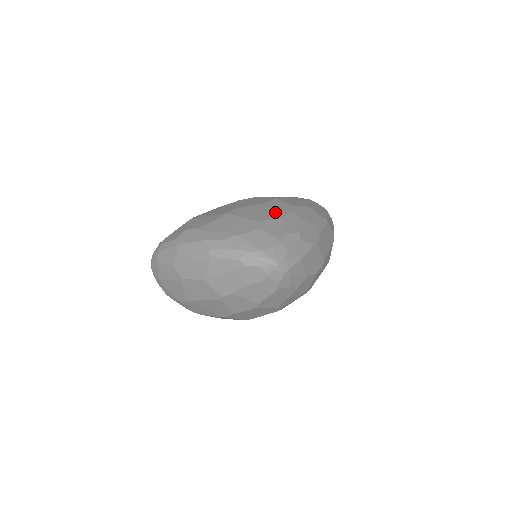
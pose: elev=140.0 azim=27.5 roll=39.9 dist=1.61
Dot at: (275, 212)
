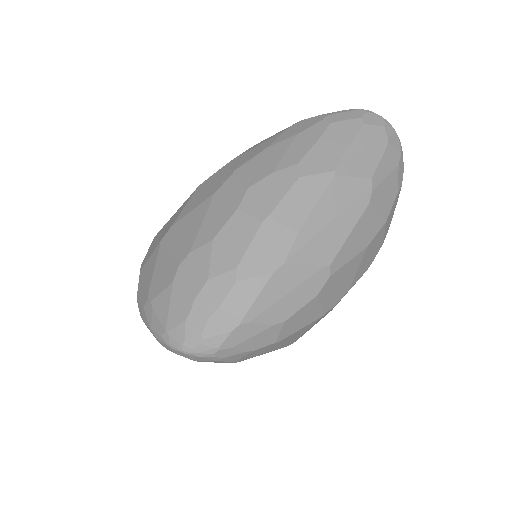
Dot at: (209, 225)
